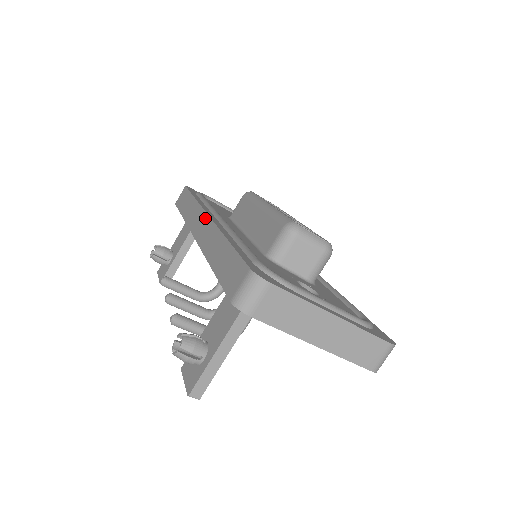
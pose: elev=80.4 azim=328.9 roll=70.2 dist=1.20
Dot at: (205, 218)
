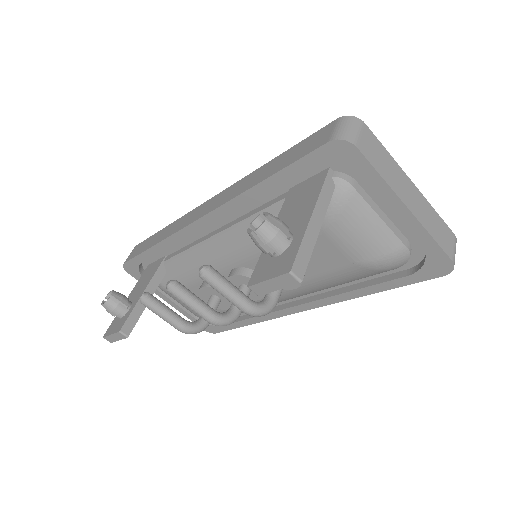
Dot at: (208, 202)
